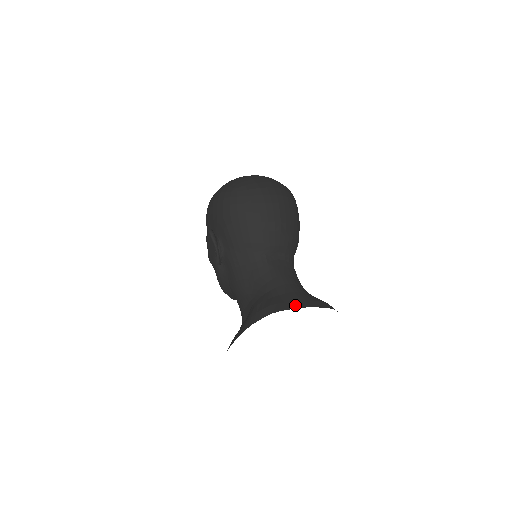
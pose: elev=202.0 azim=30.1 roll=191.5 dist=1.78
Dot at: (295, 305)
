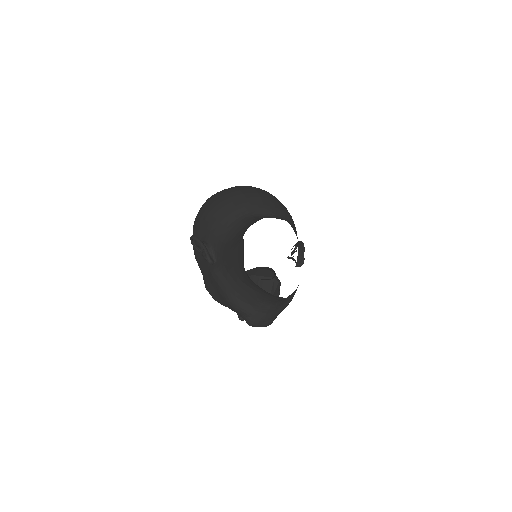
Dot at: occluded
